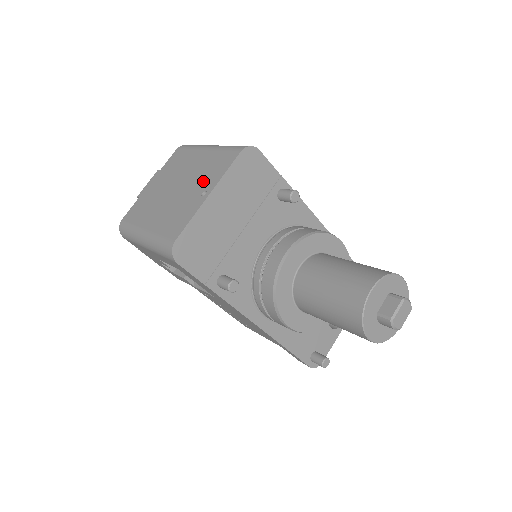
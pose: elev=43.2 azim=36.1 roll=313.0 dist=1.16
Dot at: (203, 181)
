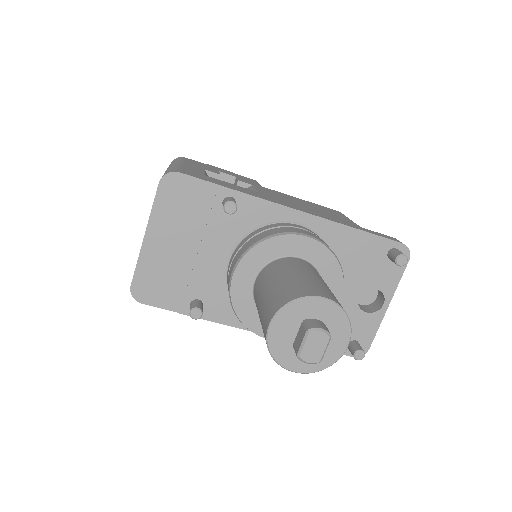
Dot at: occluded
